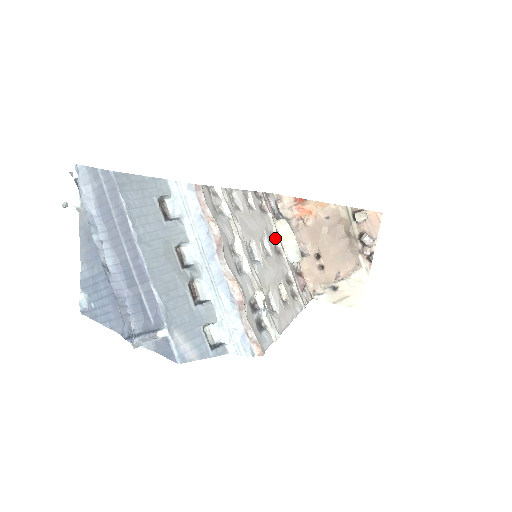
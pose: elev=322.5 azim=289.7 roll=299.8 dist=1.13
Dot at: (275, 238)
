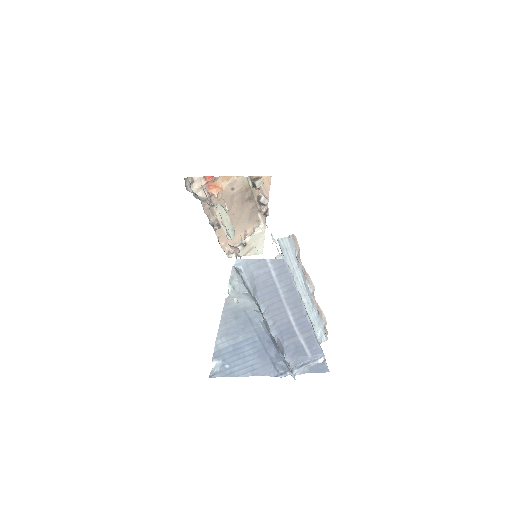
Dot at: (223, 225)
